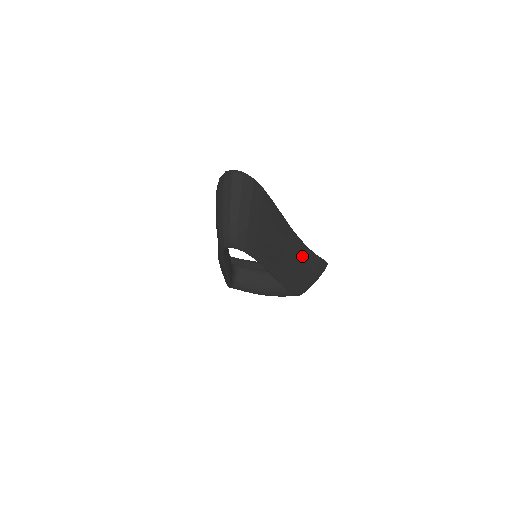
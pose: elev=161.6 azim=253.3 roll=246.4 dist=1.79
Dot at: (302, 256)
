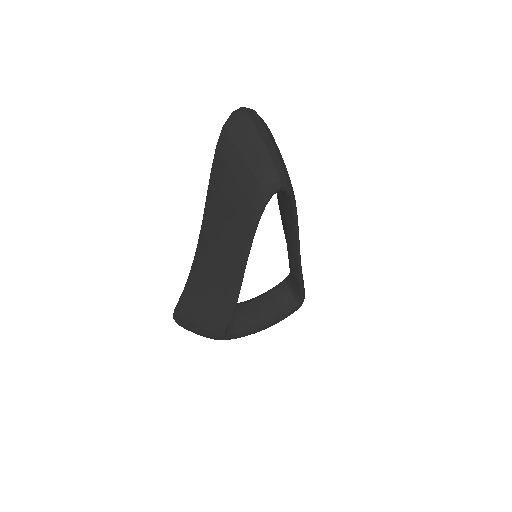
Dot at: occluded
